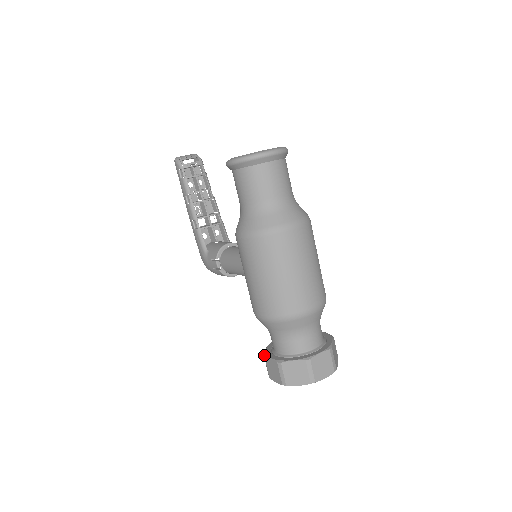
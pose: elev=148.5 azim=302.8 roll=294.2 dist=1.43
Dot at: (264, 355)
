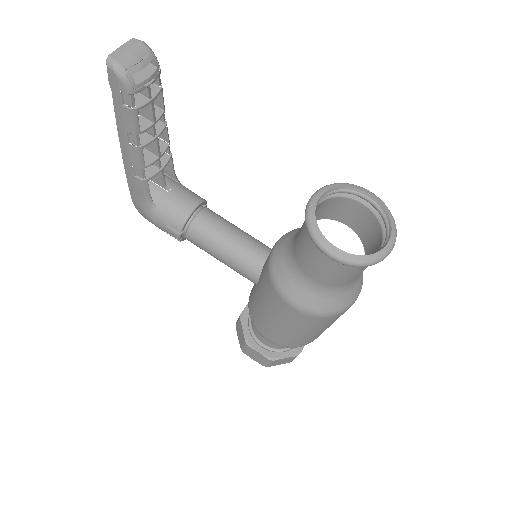
Dot at: (247, 345)
